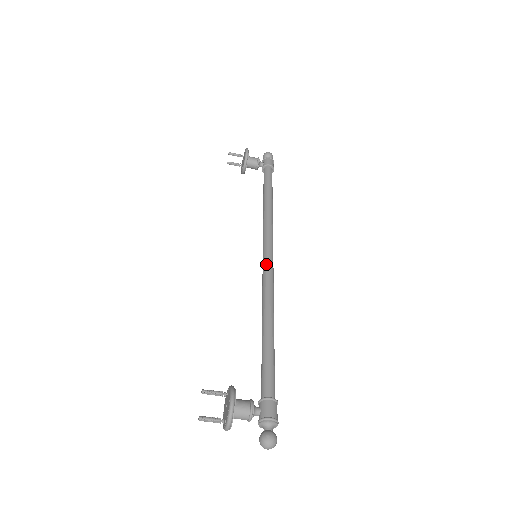
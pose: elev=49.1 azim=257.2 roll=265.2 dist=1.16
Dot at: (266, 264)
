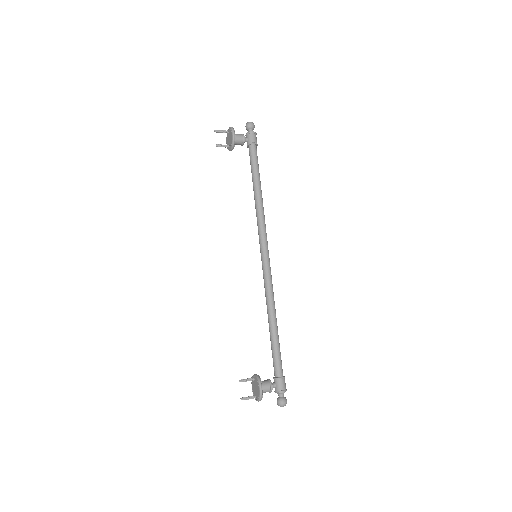
Dot at: (265, 265)
